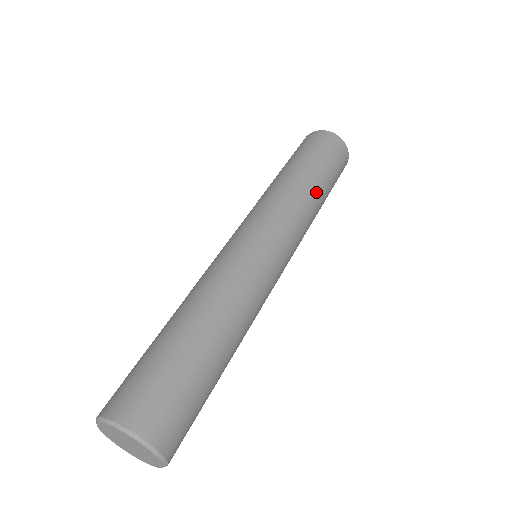
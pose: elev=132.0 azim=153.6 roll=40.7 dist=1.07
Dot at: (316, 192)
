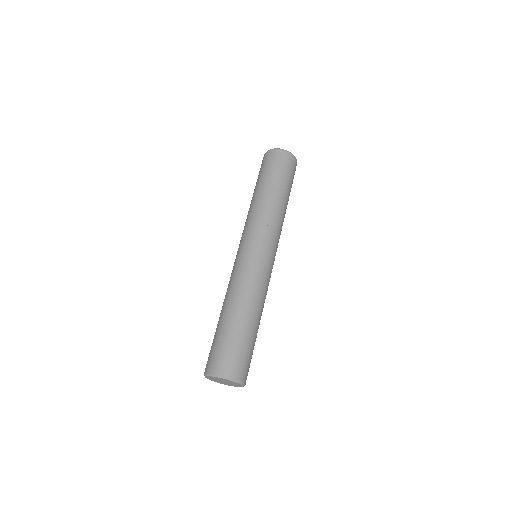
Dot at: (281, 201)
